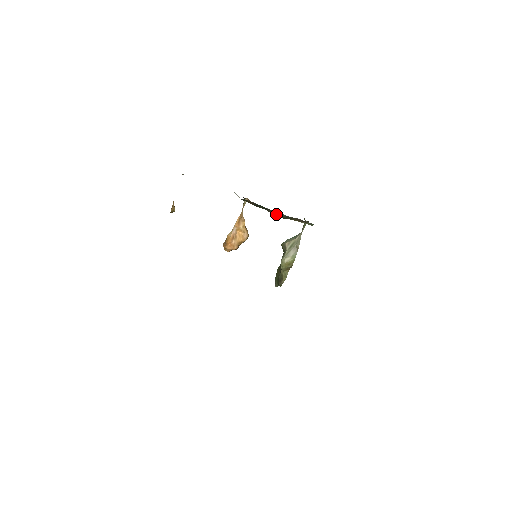
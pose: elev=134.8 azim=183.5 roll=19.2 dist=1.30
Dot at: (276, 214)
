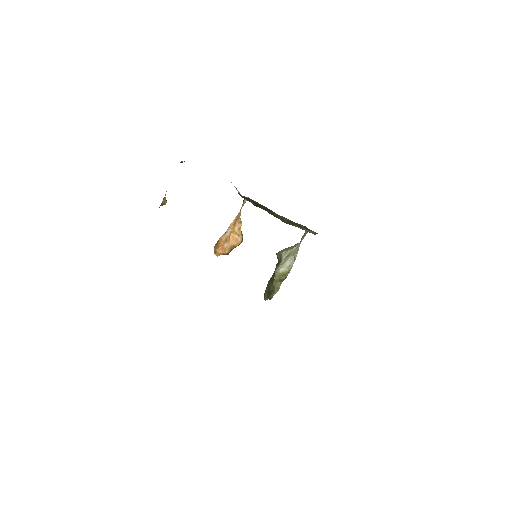
Dot at: (278, 217)
